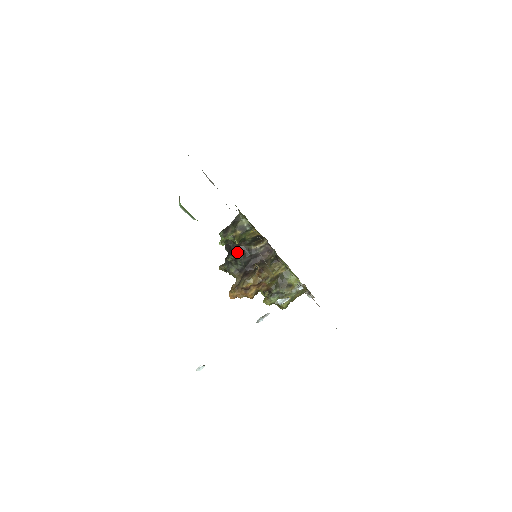
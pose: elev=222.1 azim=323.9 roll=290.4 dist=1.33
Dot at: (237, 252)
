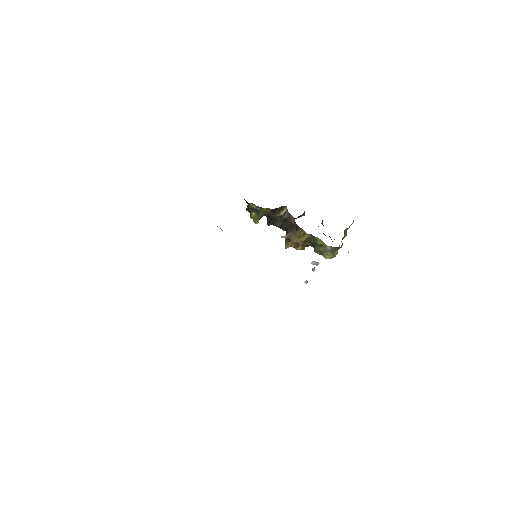
Dot at: (269, 220)
